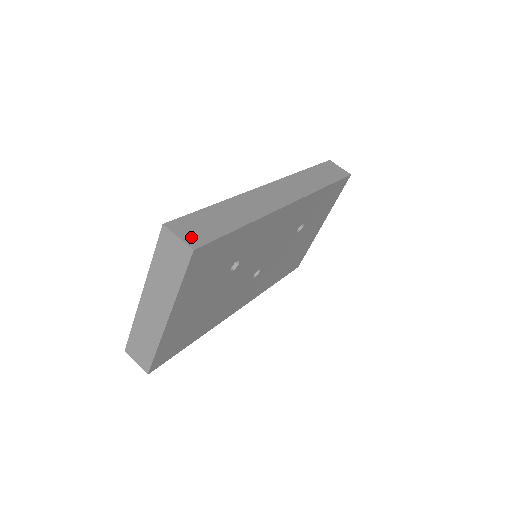
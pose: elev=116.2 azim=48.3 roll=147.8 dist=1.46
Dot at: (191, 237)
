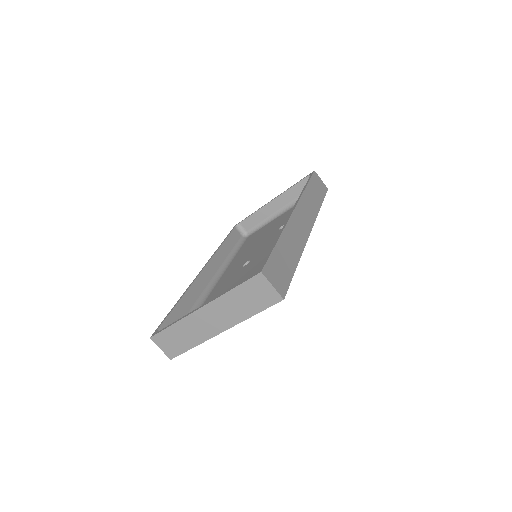
Dot at: (279, 285)
